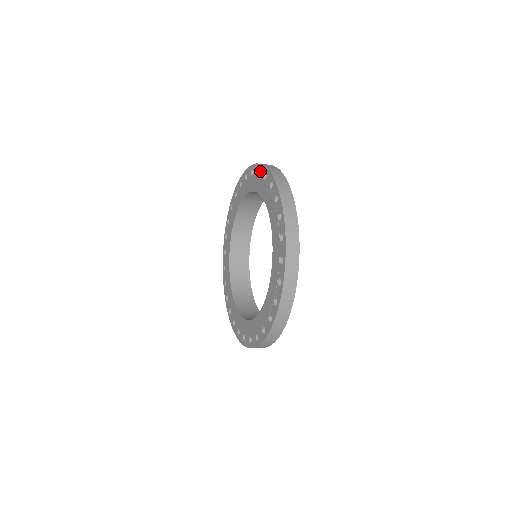
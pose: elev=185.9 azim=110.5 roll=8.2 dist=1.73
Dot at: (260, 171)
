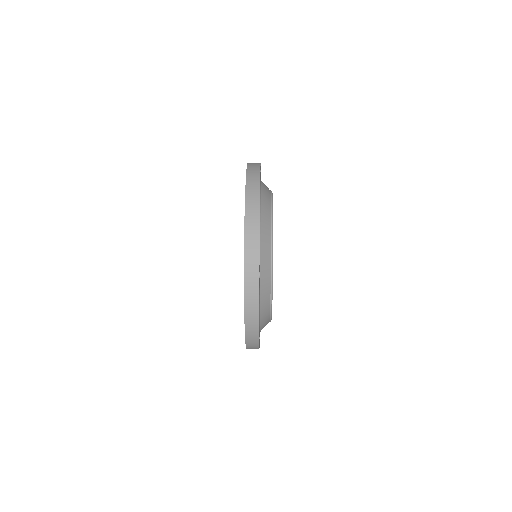
Dot at: occluded
